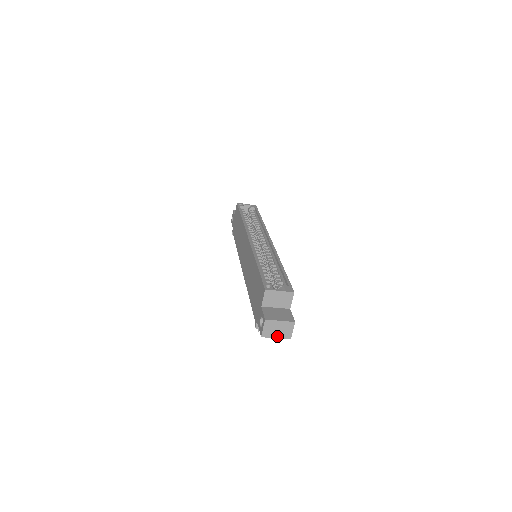
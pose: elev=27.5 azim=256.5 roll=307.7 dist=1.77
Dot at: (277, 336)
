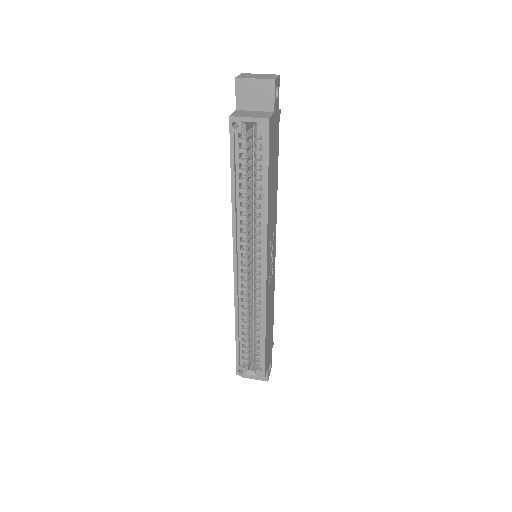
Dot at: occluded
